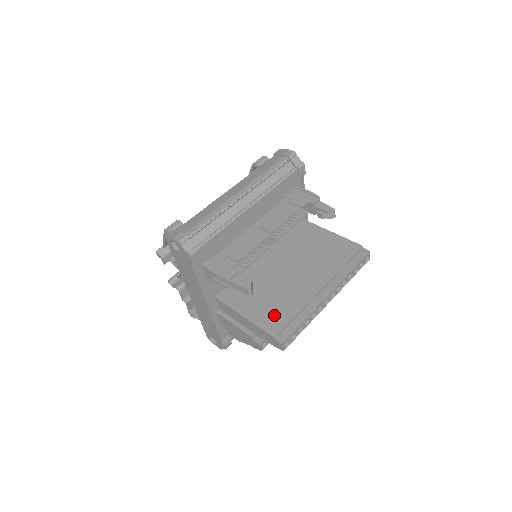
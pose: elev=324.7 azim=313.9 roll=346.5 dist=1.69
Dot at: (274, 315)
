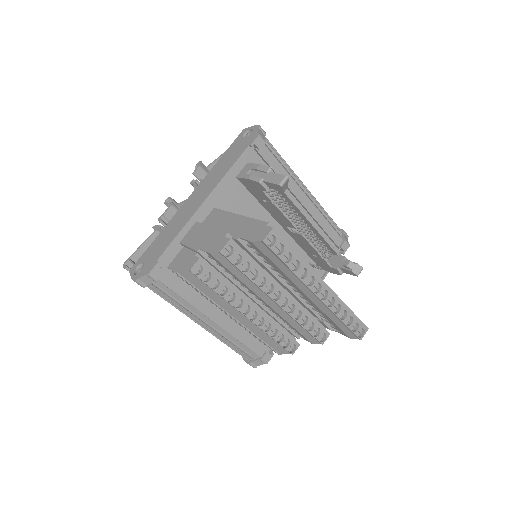
Dot at: occluded
